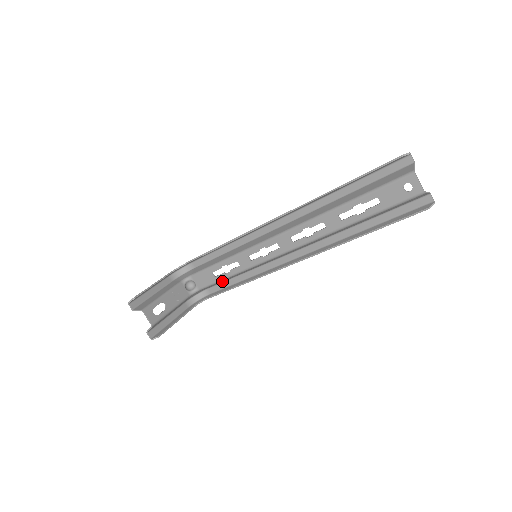
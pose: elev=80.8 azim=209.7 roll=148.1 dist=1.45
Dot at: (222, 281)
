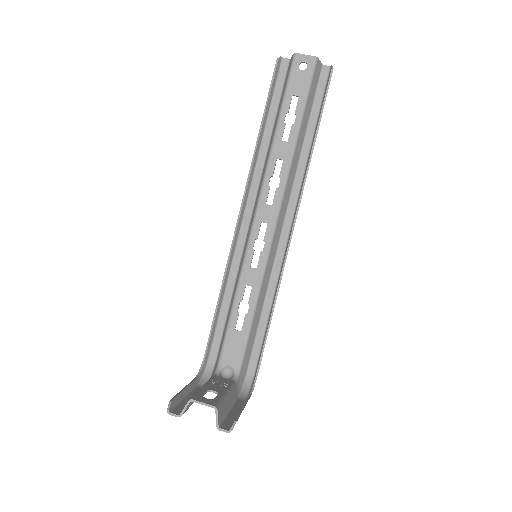
Dot at: (253, 334)
